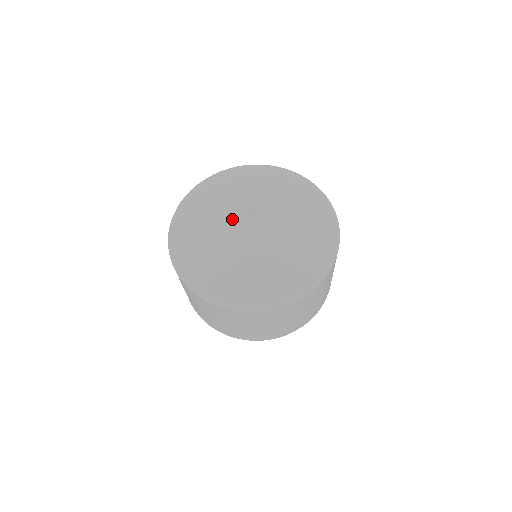
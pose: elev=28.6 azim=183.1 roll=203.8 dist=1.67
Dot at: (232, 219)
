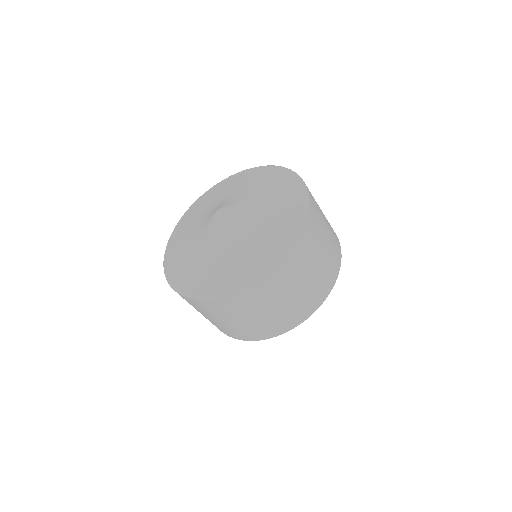
Dot at: (215, 208)
